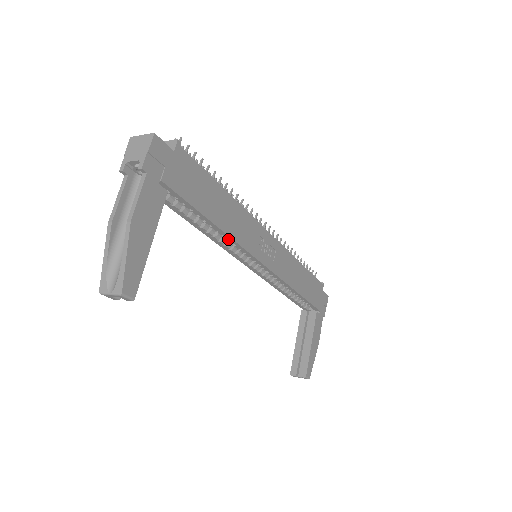
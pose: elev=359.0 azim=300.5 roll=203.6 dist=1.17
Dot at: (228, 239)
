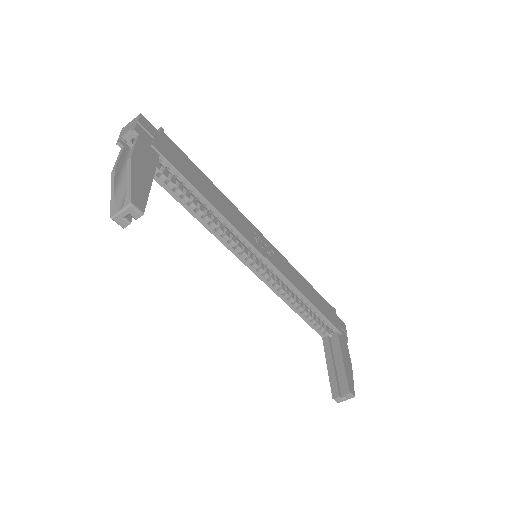
Dot at: (224, 222)
